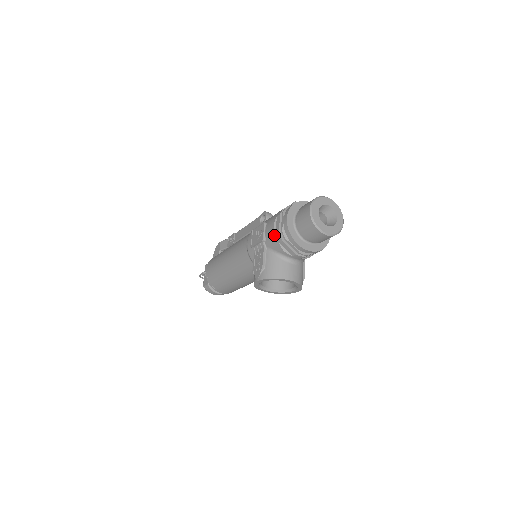
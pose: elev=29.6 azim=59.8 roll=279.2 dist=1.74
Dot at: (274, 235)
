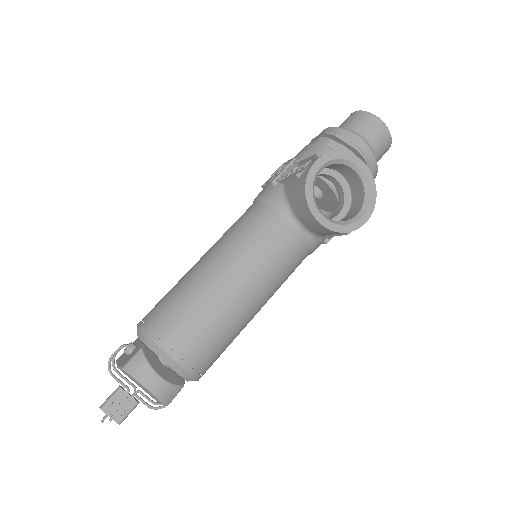
Dot at: (313, 144)
